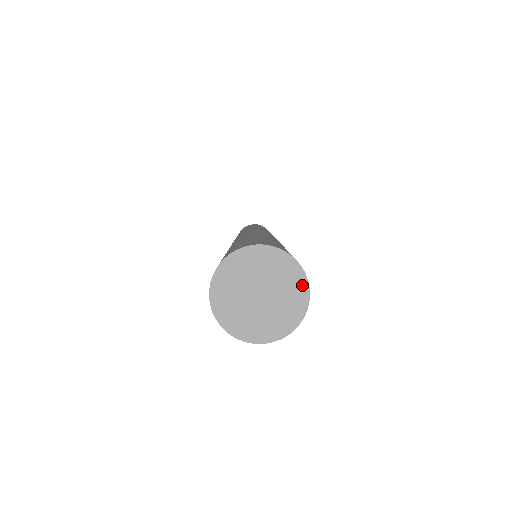
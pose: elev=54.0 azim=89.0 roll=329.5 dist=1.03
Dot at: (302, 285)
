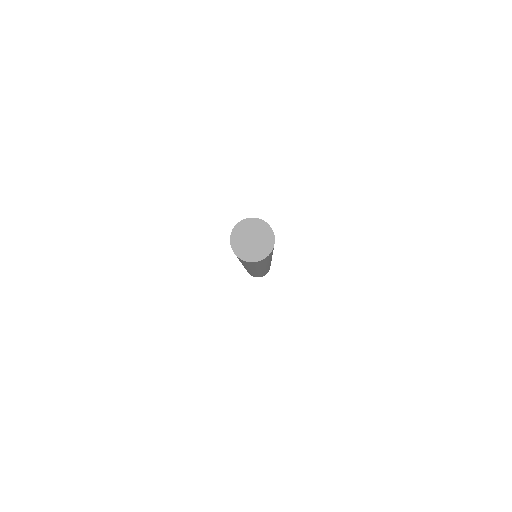
Dot at: (272, 237)
